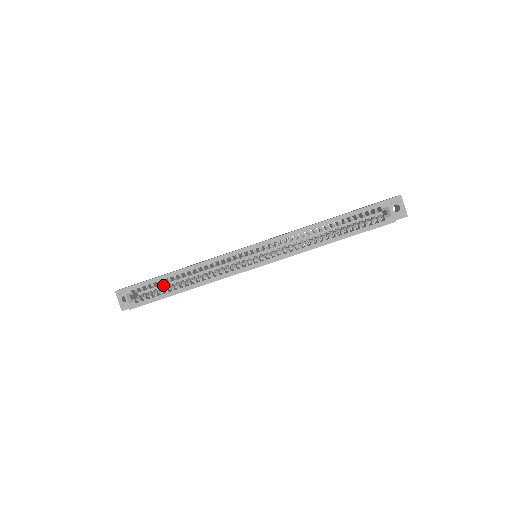
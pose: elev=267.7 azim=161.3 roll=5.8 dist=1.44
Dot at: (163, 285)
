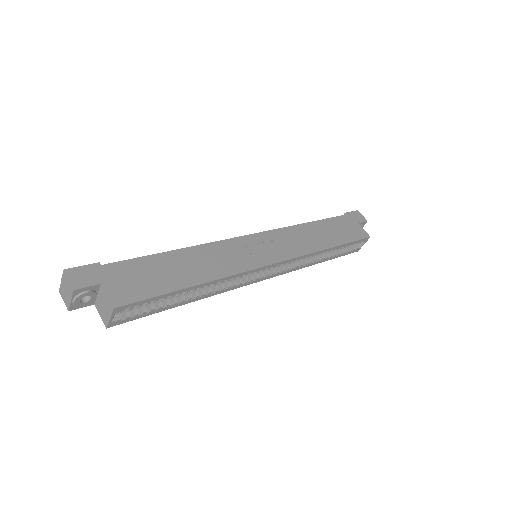
Dot at: occluded
